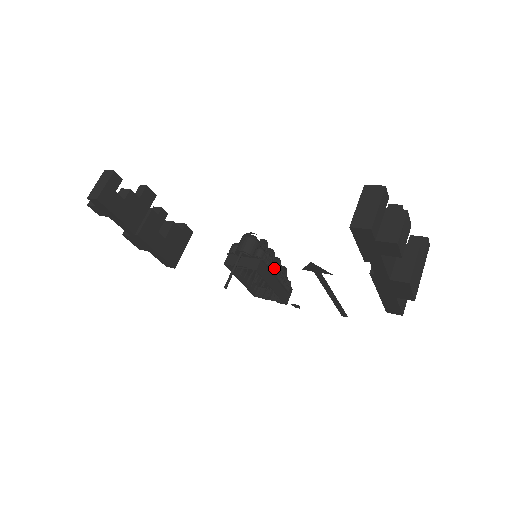
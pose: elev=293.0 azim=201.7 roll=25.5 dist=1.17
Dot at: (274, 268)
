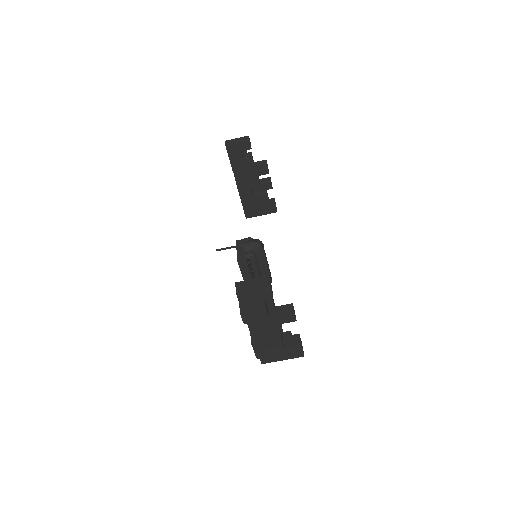
Dot at: (254, 271)
